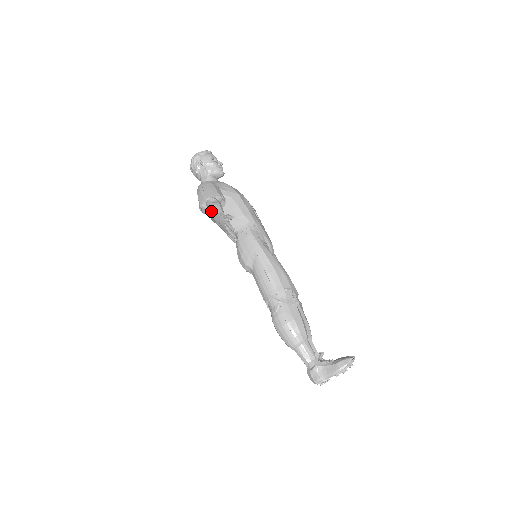
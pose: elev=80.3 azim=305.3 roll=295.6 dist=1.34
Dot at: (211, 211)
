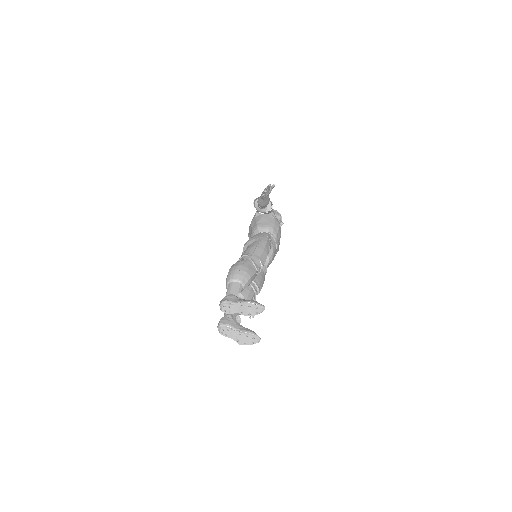
Dot at: occluded
